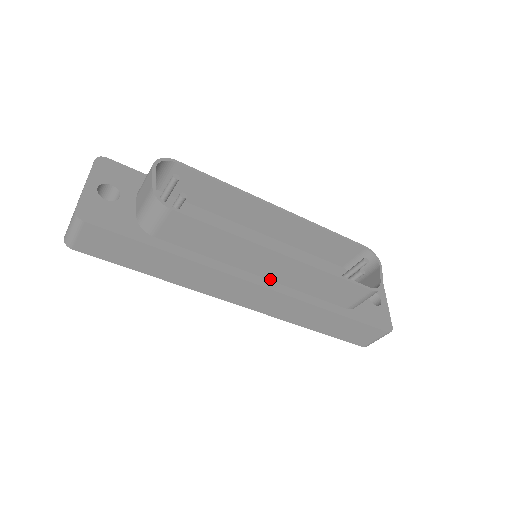
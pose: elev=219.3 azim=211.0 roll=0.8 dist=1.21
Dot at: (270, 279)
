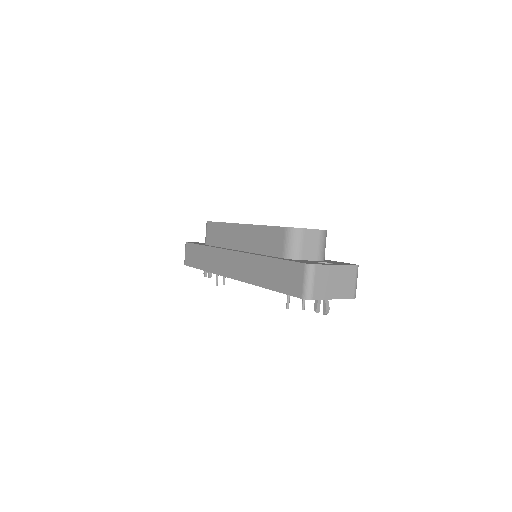
Dot at: (243, 250)
